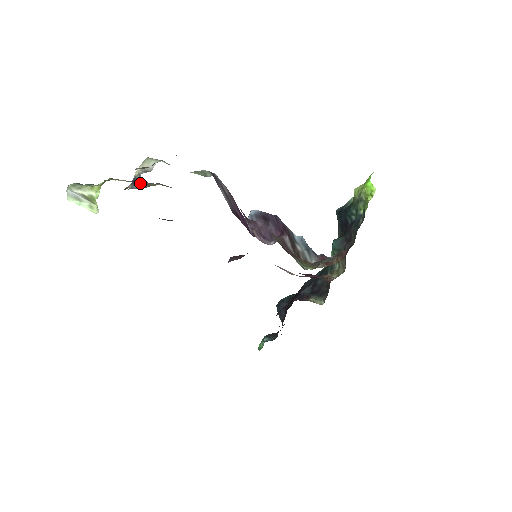
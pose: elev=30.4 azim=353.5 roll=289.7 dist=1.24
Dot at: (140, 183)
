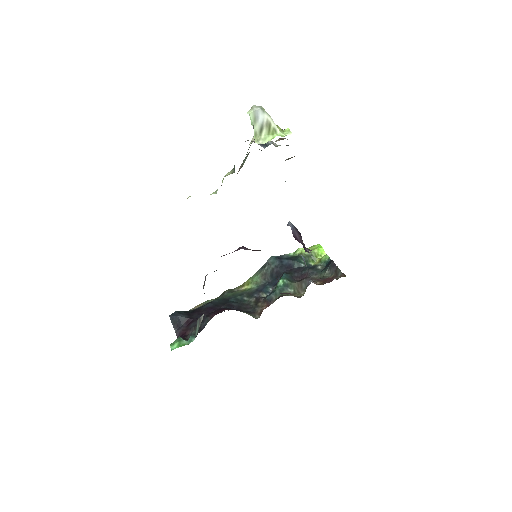
Dot at: occluded
